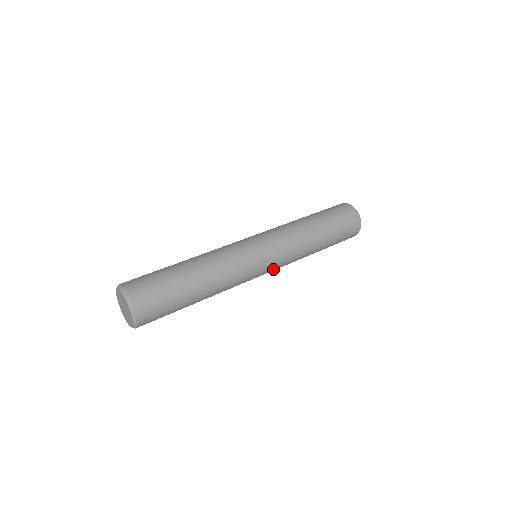
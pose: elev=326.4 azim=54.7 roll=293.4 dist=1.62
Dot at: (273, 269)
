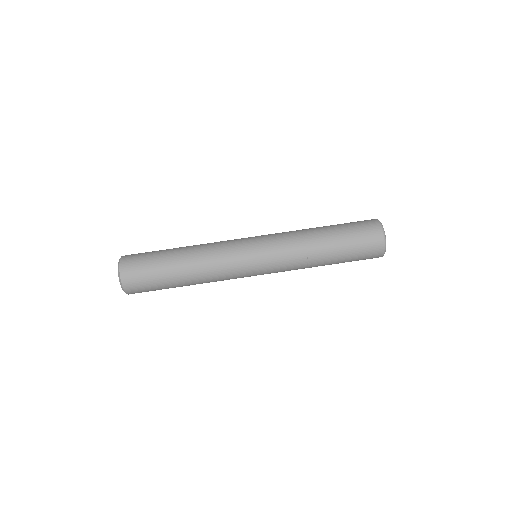
Dot at: (267, 273)
